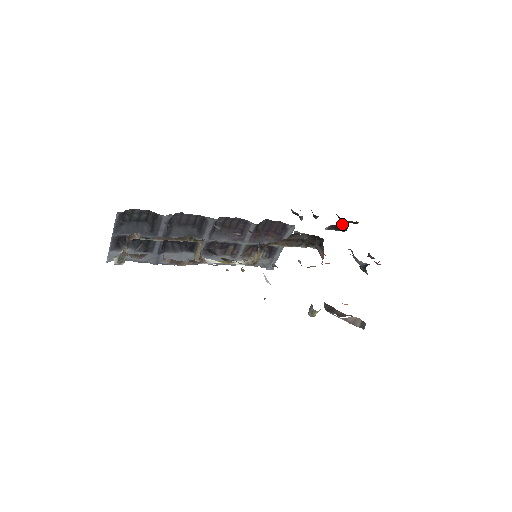
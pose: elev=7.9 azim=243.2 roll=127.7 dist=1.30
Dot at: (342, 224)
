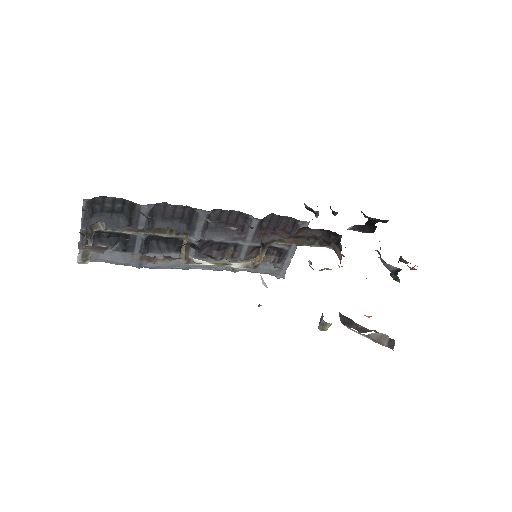
Dot at: (368, 224)
